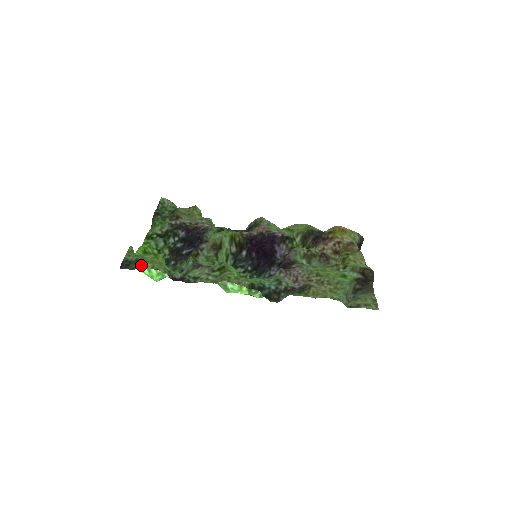
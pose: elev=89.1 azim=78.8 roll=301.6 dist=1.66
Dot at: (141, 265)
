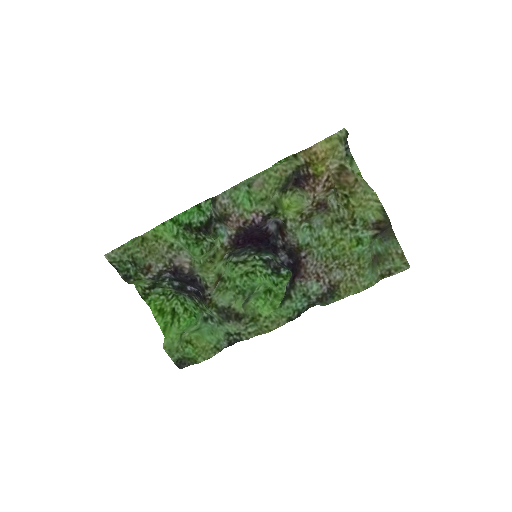
Dot at: (193, 361)
